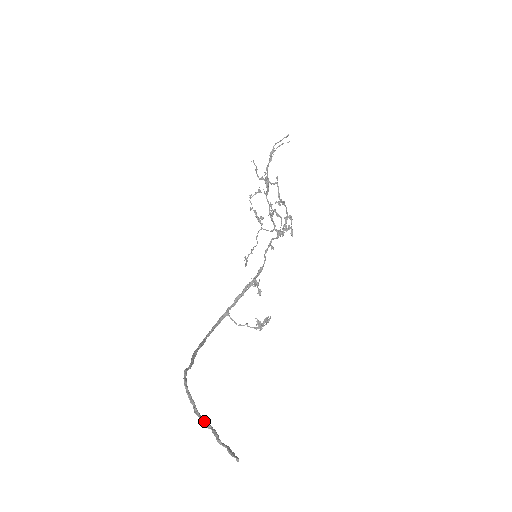
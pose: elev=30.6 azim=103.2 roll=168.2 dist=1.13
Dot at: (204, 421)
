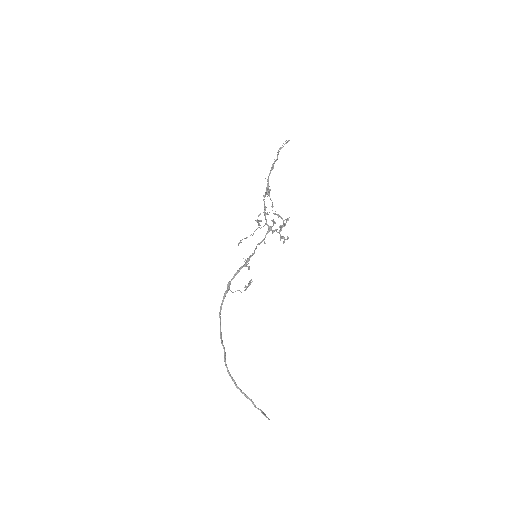
Dot at: (244, 394)
